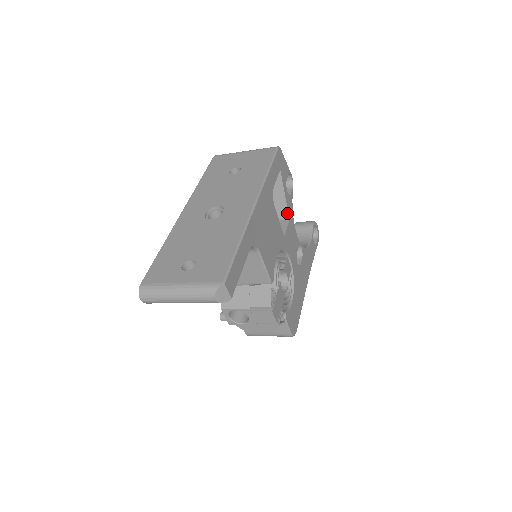
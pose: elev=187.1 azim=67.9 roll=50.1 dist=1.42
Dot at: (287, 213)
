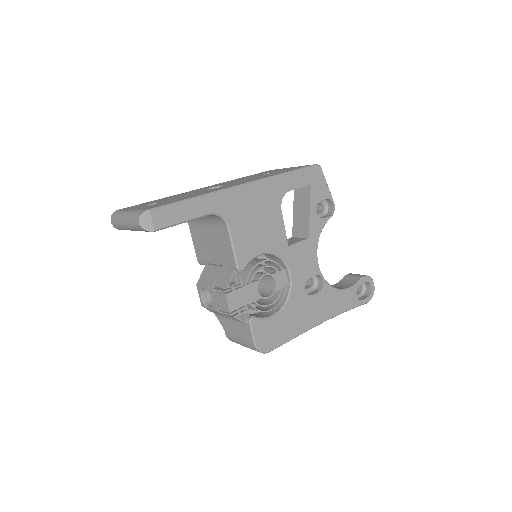
Dot at: (308, 231)
